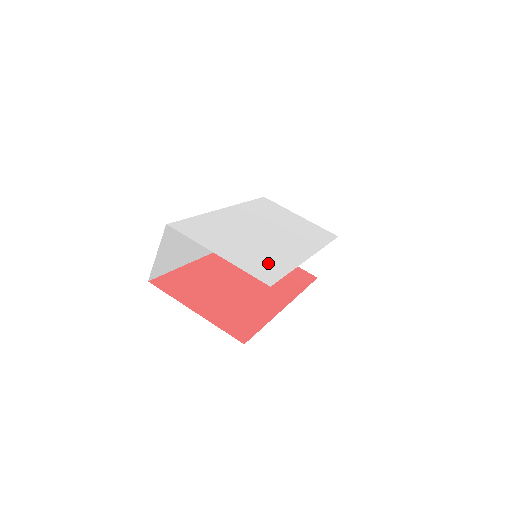
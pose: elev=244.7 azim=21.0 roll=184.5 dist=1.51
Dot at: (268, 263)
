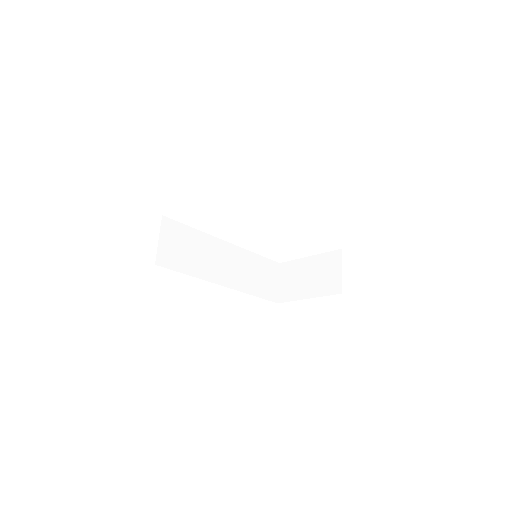
Dot at: occluded
